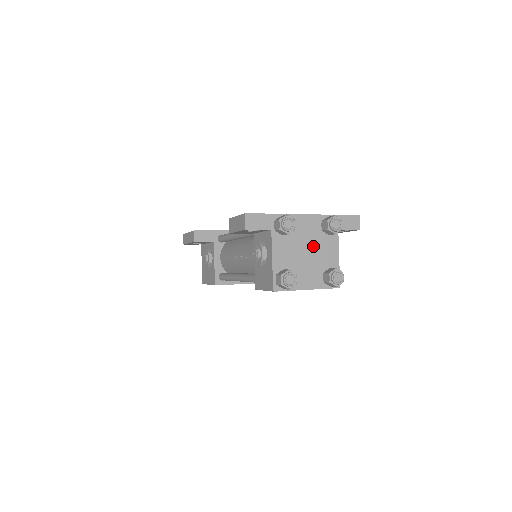
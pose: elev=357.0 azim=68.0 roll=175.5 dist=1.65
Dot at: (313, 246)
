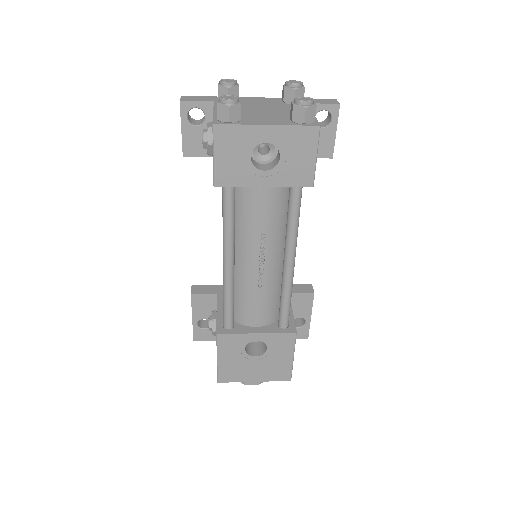
Dot at: (272, 108)
